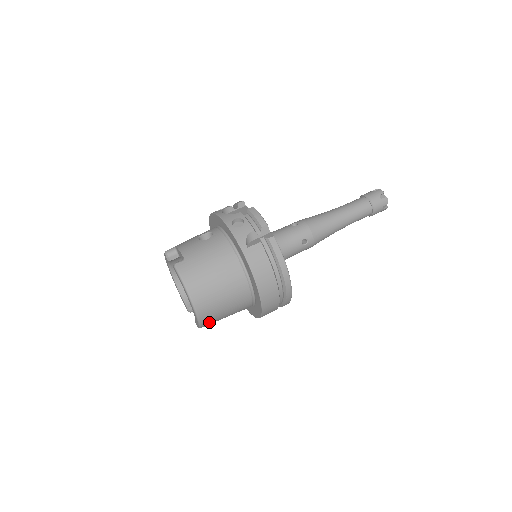
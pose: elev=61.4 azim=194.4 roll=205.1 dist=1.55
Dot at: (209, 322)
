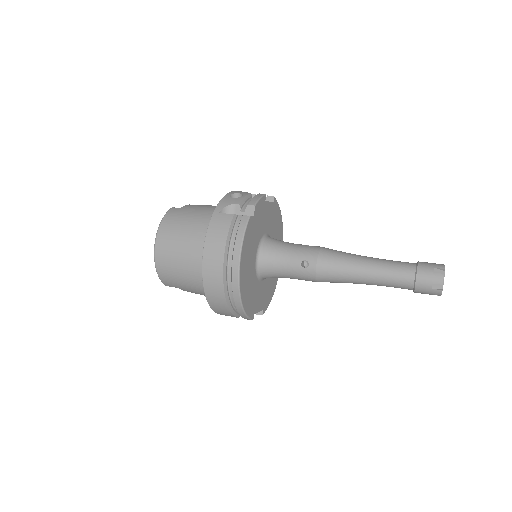
Dot at: (166, 277)
